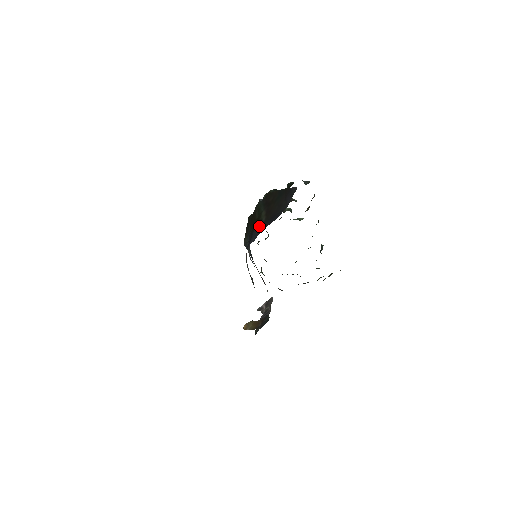
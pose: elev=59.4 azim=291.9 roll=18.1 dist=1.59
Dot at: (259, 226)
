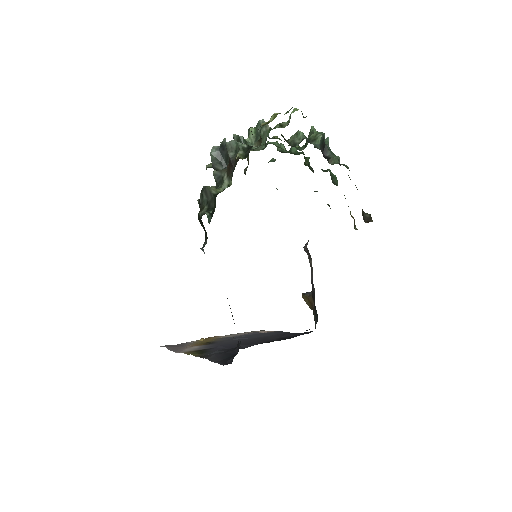
Dot at: occluded
